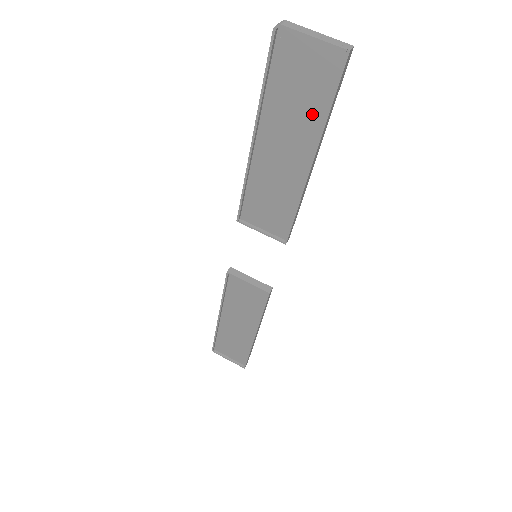
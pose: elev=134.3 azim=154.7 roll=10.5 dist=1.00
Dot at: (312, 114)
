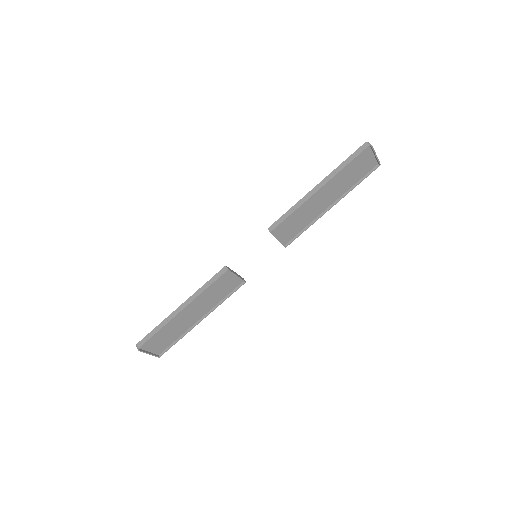
Dot at: (350, 183)
